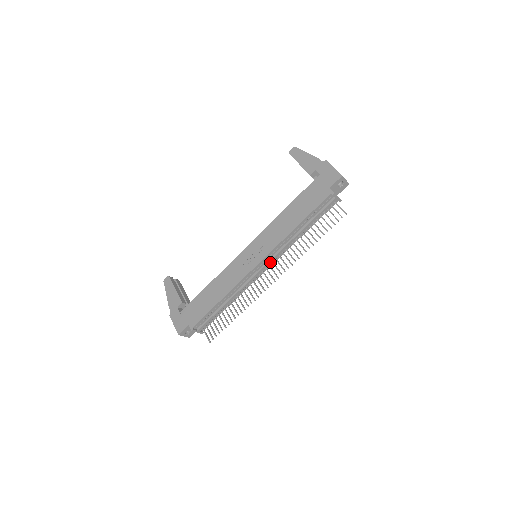
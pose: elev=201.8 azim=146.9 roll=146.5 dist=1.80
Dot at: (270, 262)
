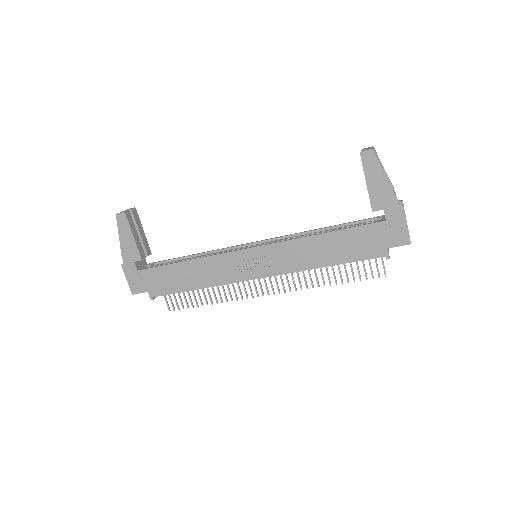
Dot at: occluded
